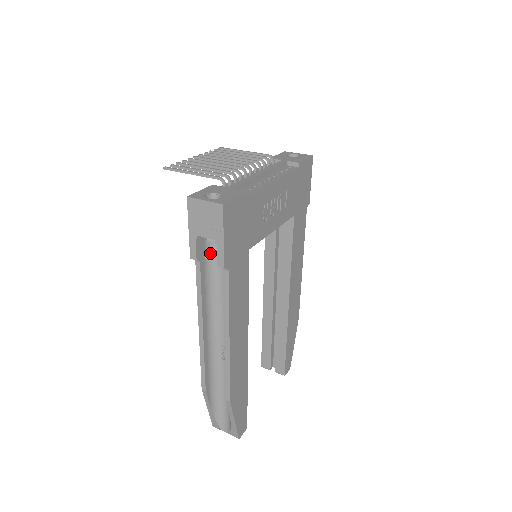
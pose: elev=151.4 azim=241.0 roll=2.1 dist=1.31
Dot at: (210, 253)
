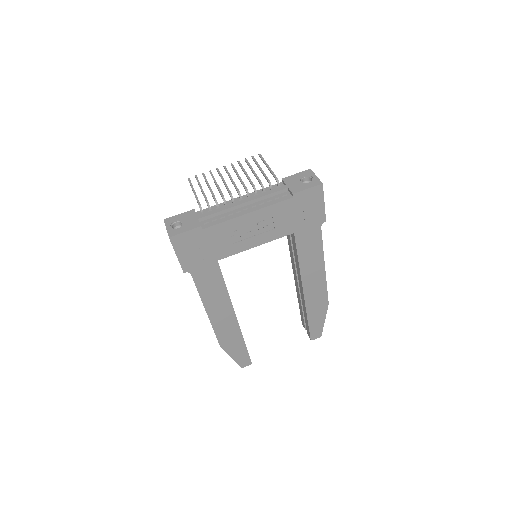
Dot at: occluded
